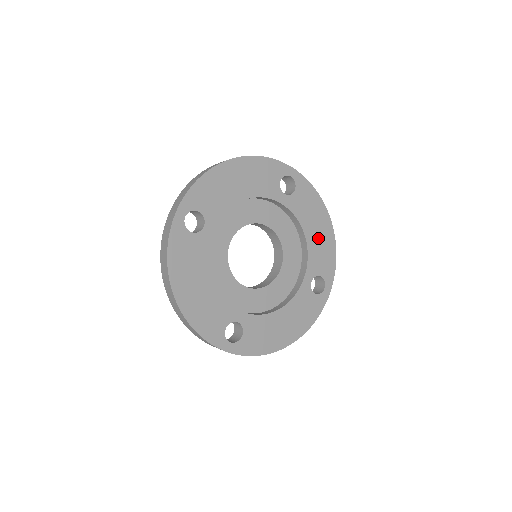
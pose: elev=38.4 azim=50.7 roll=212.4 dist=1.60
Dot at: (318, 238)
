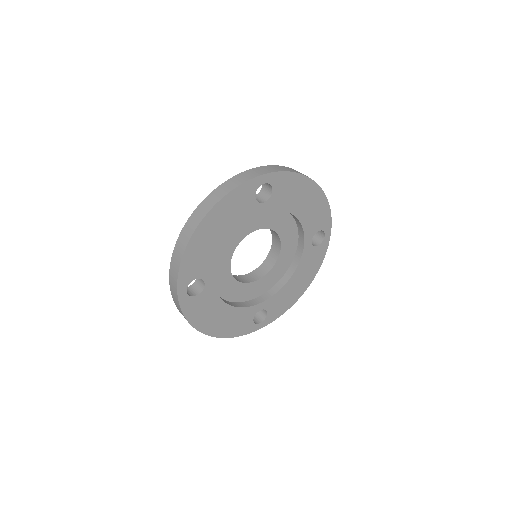
Dot at: (293, 289)
